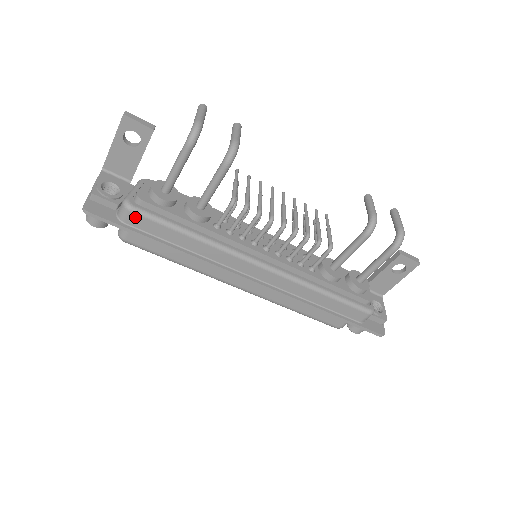
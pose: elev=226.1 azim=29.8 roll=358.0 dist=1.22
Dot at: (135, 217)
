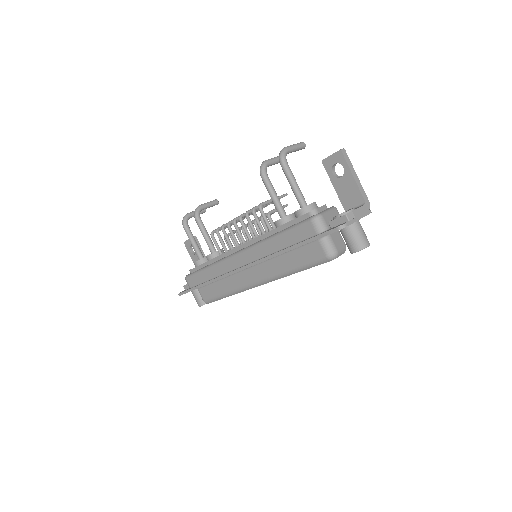
Dot at: (189, 280)
